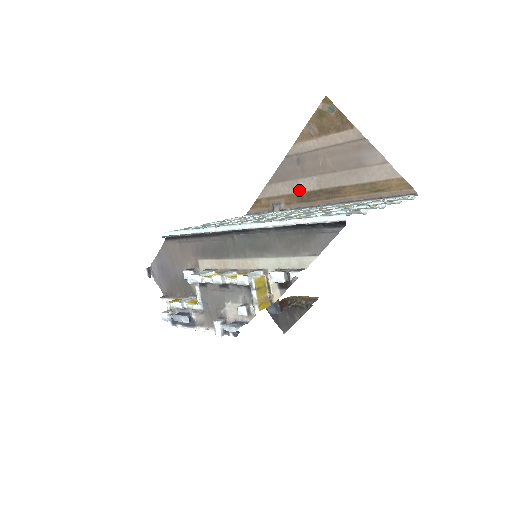
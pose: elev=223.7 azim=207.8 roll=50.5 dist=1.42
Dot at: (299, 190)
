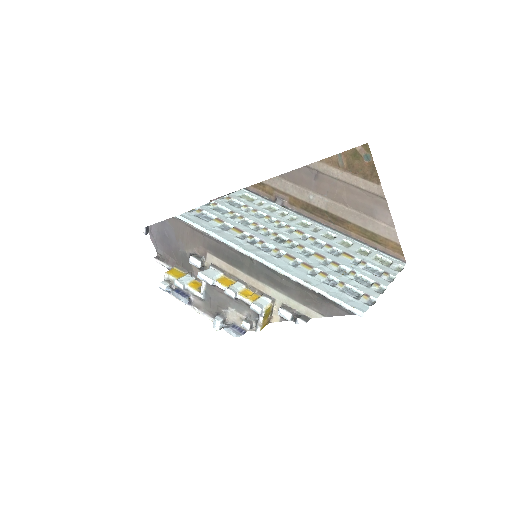
Dot at: (307, 200)
